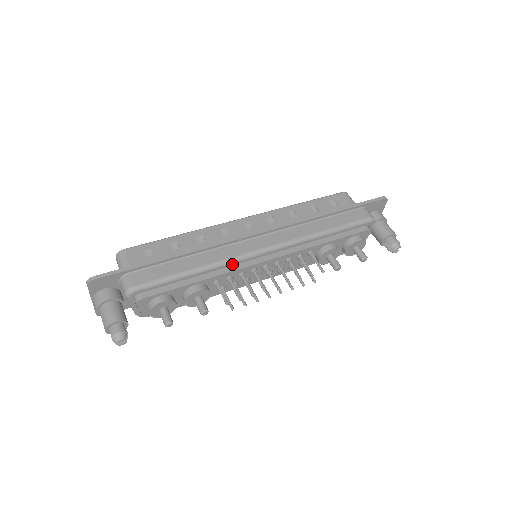
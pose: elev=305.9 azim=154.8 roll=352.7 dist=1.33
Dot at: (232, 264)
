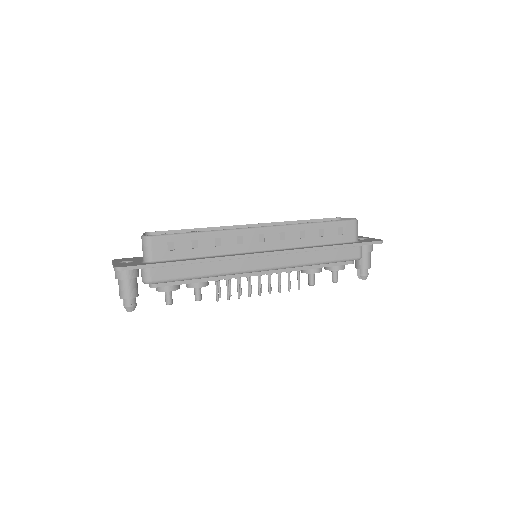
Dot at: (234, 274)
